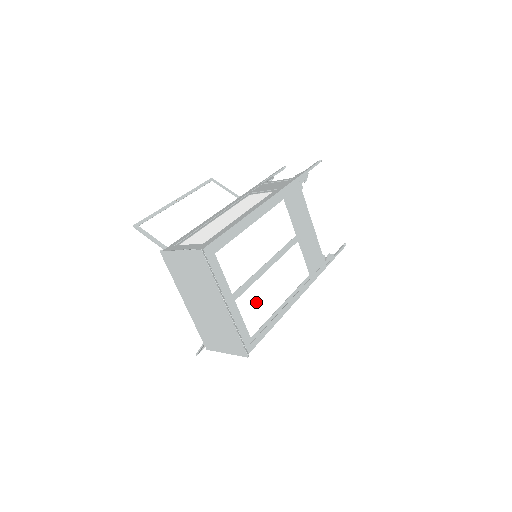
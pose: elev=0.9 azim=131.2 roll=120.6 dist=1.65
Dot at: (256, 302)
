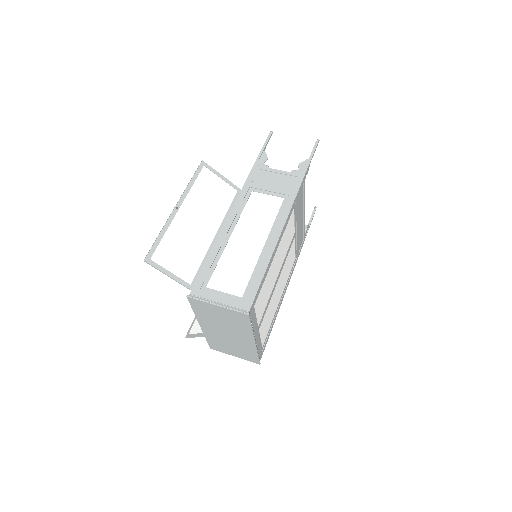
Dot at: (268, 316)
